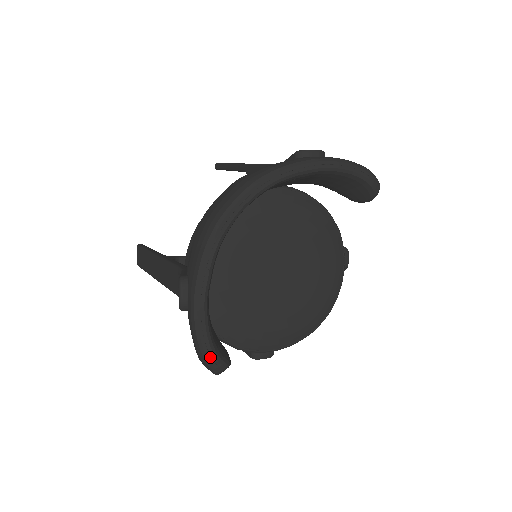
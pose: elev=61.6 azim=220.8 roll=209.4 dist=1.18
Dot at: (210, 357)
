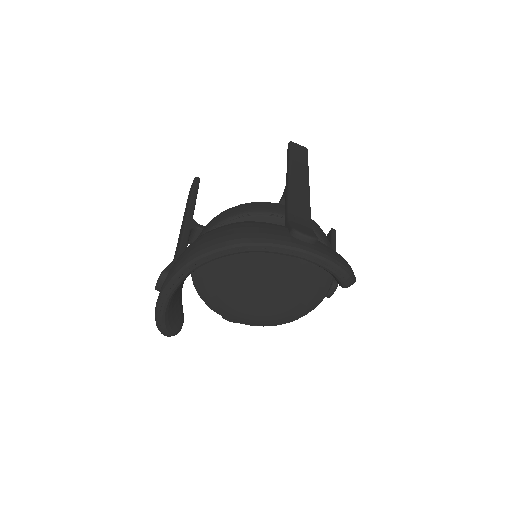
Dot at: (161, 328)
